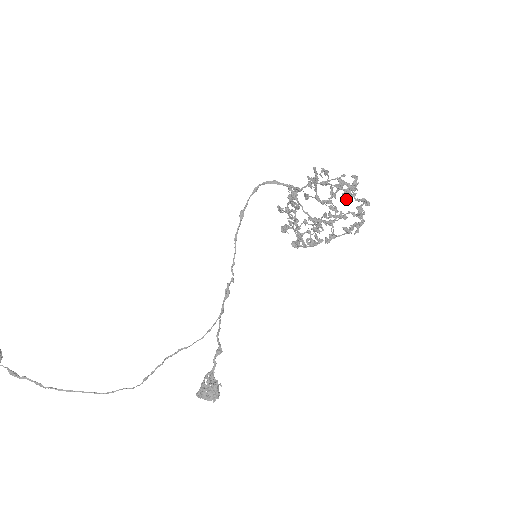
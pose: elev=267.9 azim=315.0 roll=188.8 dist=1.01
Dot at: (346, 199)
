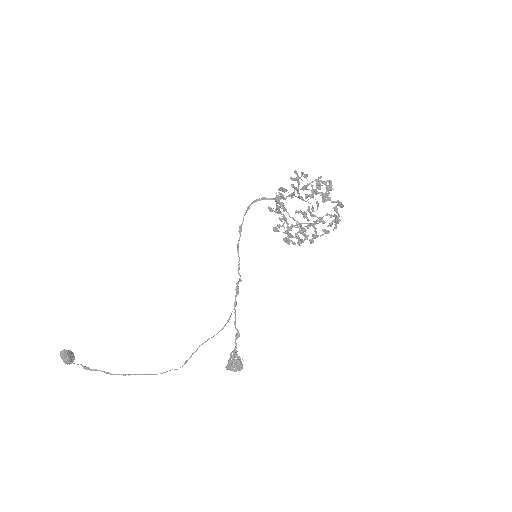
Dot at: occluded
